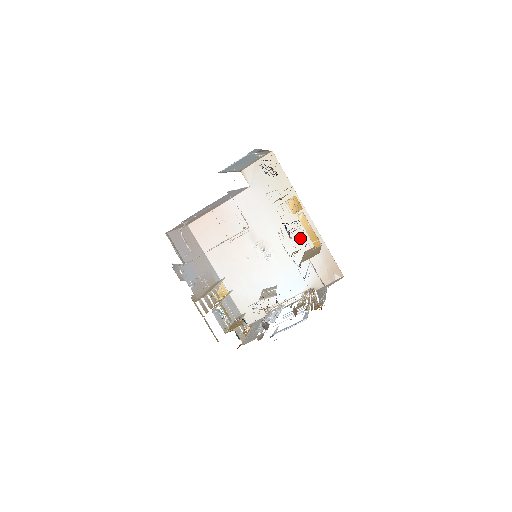
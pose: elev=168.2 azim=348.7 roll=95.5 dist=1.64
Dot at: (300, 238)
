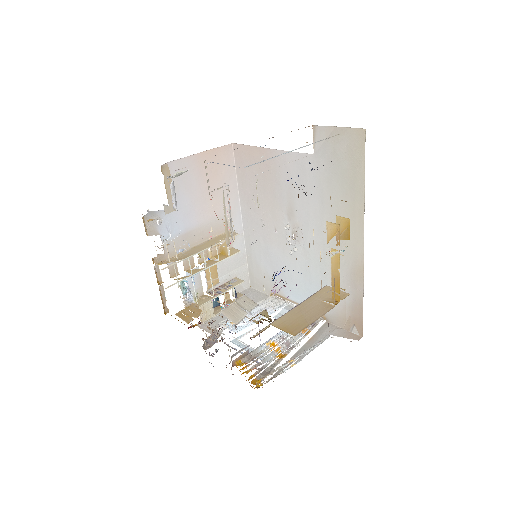
Dot at: occluded
